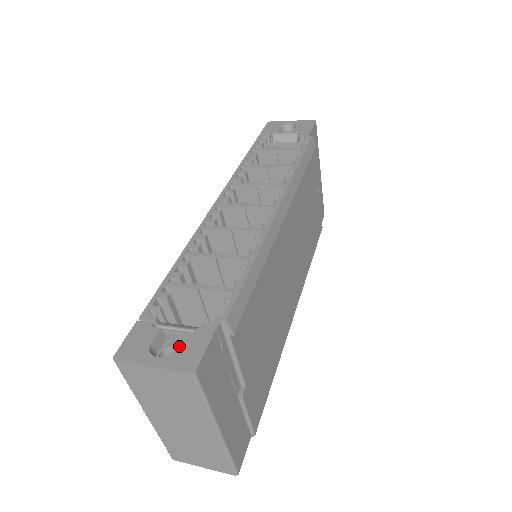
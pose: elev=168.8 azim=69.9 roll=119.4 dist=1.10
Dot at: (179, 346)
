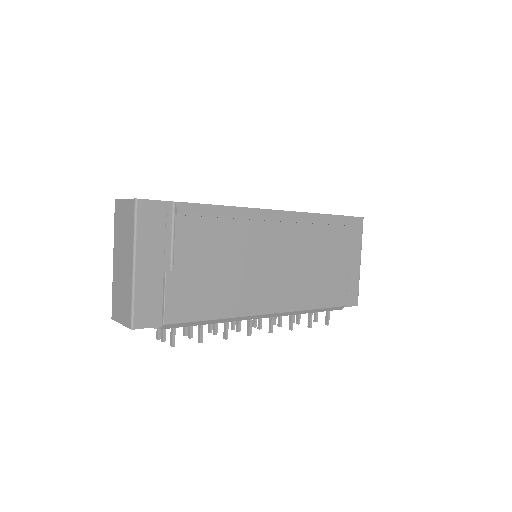
Dot at: occluded
